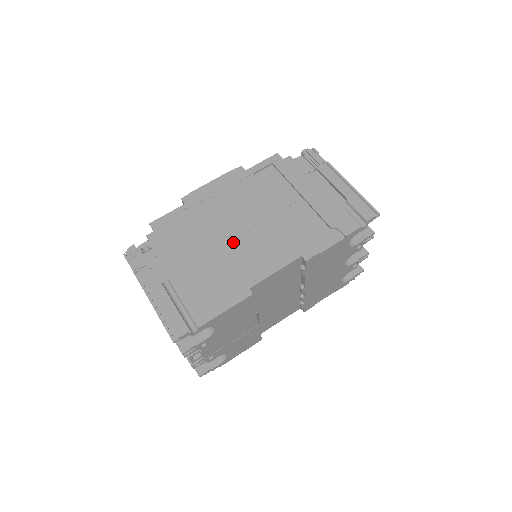
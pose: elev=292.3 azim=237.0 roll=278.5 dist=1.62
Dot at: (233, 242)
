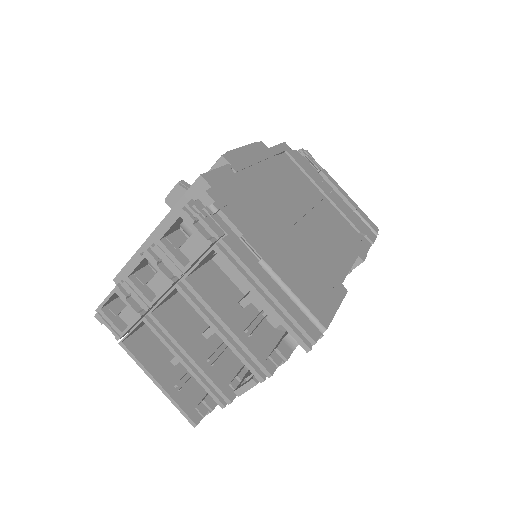
Dot at: (301, 226)
